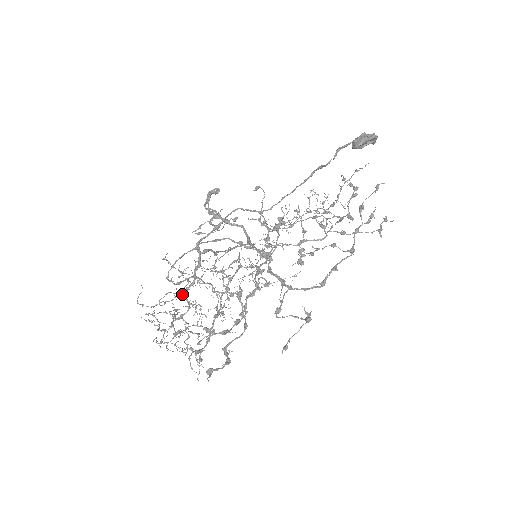
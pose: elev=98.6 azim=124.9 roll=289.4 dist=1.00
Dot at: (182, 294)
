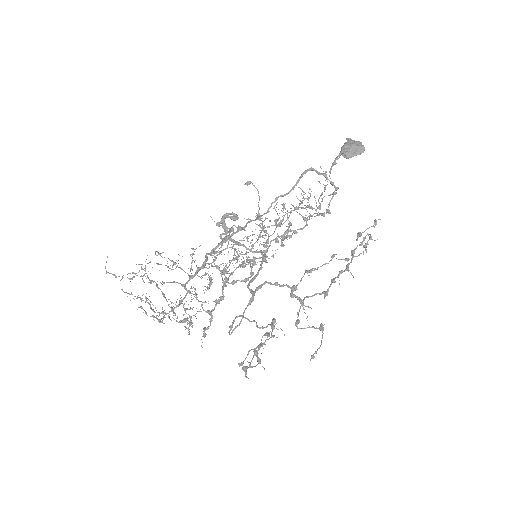
Dot at: (182, 286)
